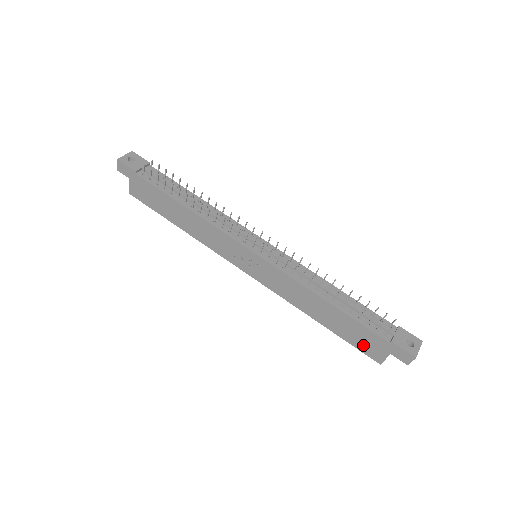
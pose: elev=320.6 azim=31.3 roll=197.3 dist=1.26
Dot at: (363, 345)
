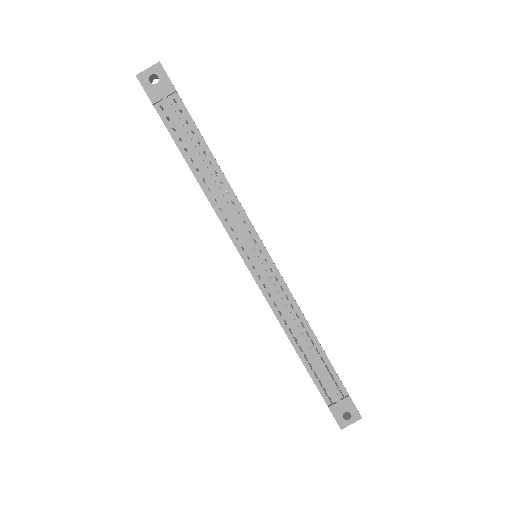
Dot at: occluded
